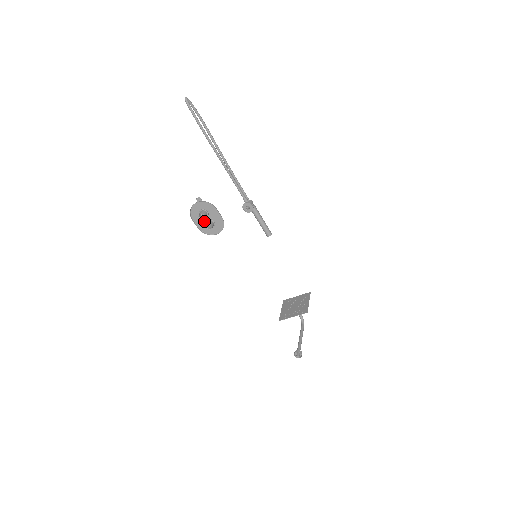
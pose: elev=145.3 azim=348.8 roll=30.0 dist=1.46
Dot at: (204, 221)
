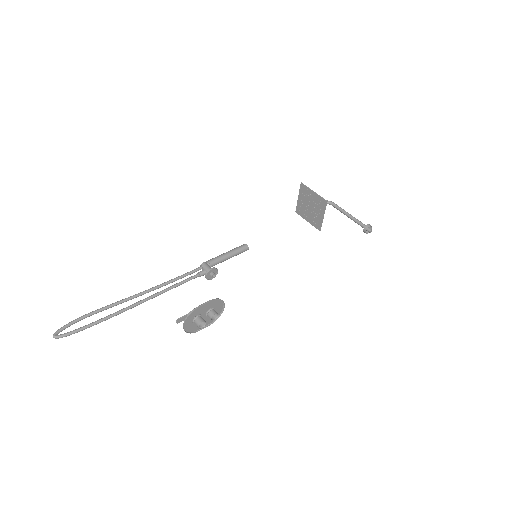
Dot at: (205, 319)
